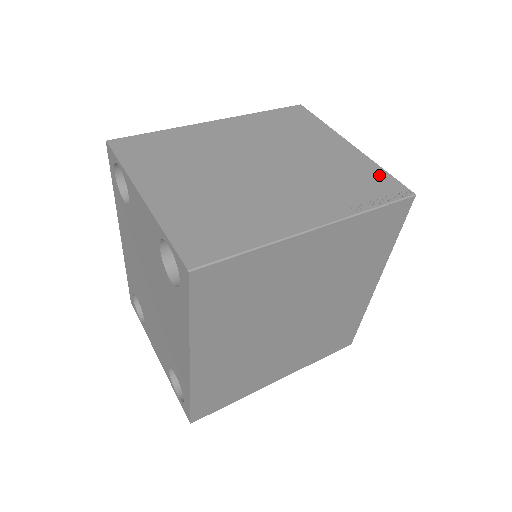
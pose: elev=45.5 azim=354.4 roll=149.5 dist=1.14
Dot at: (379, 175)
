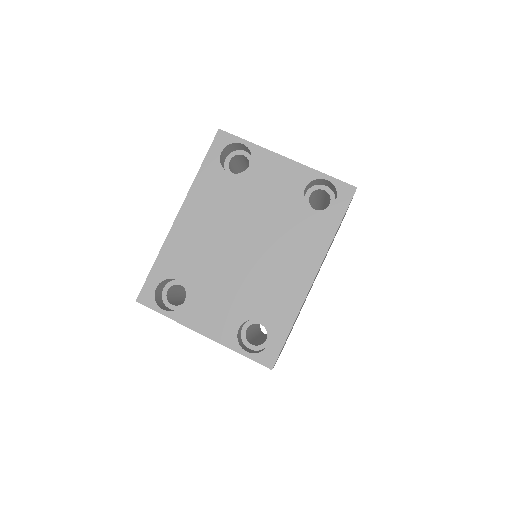
Dot at: occluded
